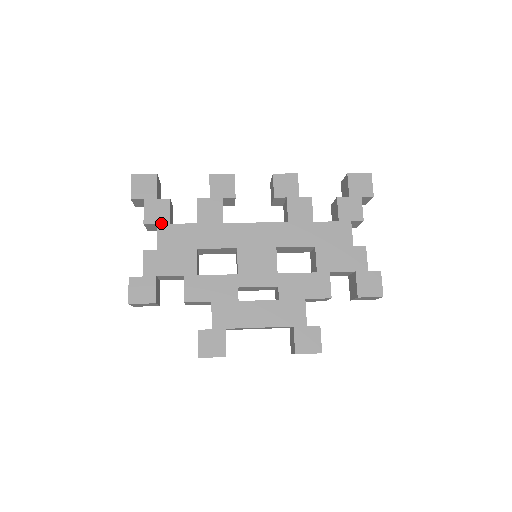
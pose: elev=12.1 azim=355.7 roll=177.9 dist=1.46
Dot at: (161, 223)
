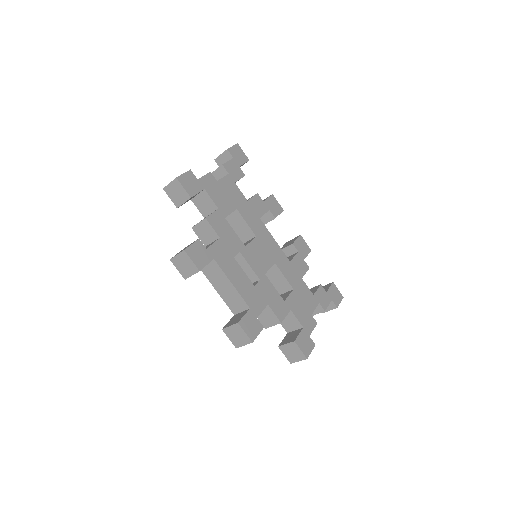
Dot at: (231, 176)
